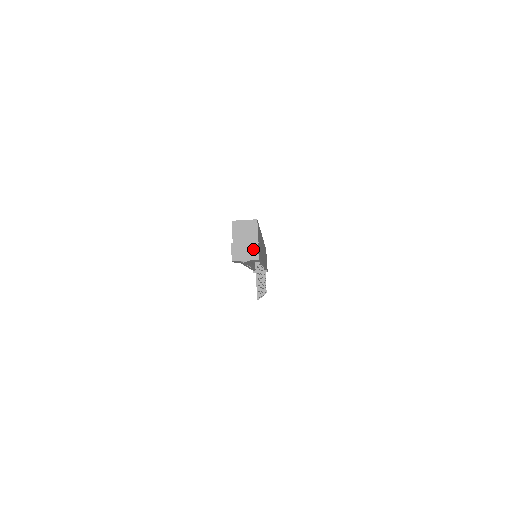
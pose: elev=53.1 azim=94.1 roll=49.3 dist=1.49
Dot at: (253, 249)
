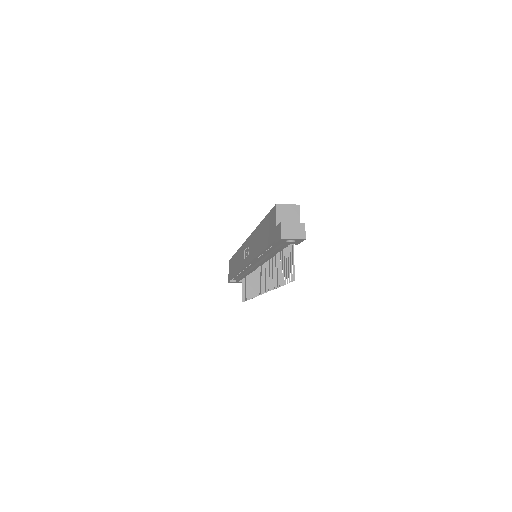
Dot at: (301, 229)
